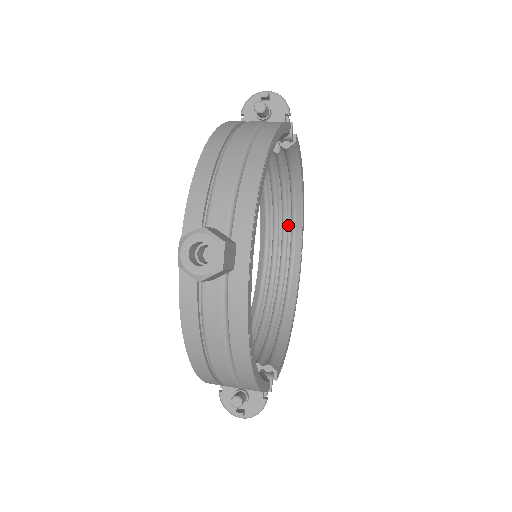
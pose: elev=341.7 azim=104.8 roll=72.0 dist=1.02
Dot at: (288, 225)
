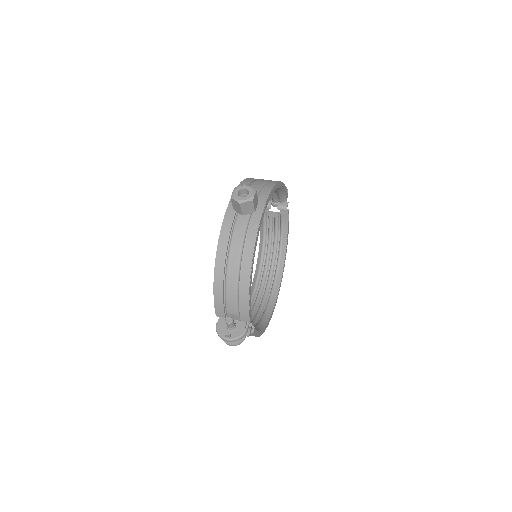
Dot at: (273, 274)
